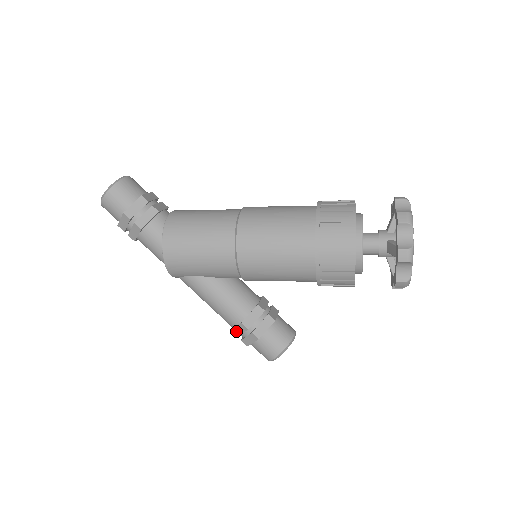
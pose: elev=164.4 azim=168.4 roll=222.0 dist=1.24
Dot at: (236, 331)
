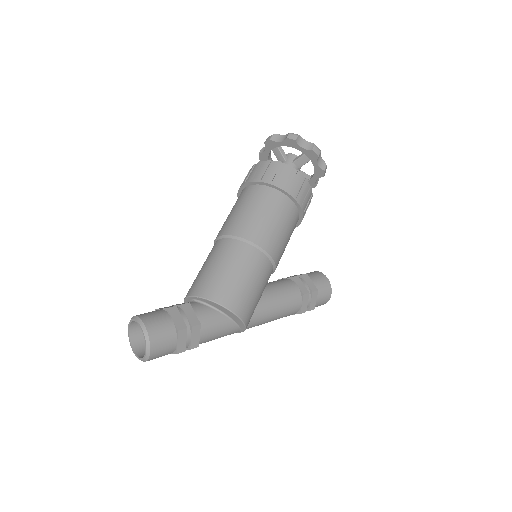
Dot at: (303, 308)
